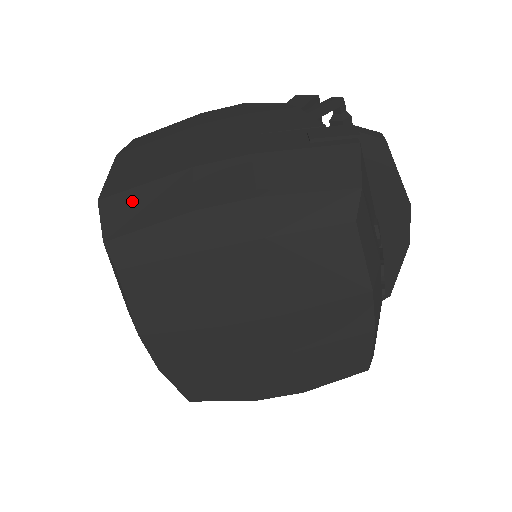
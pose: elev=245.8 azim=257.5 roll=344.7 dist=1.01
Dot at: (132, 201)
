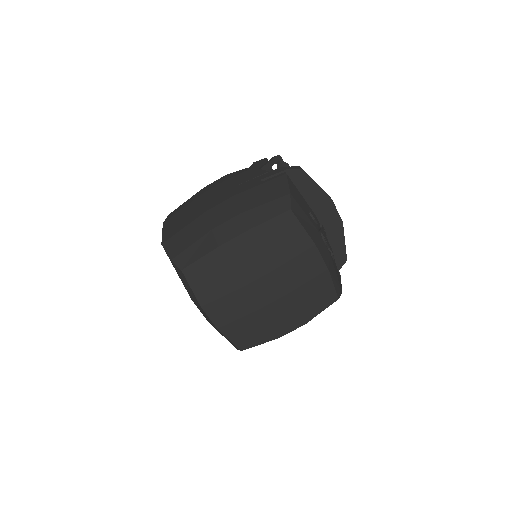
Dot at: (179, 238)
